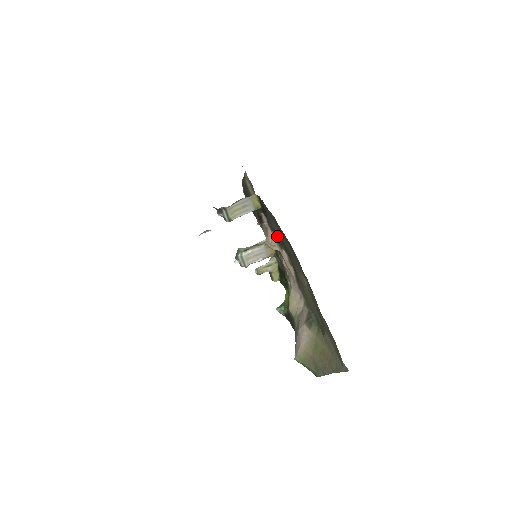
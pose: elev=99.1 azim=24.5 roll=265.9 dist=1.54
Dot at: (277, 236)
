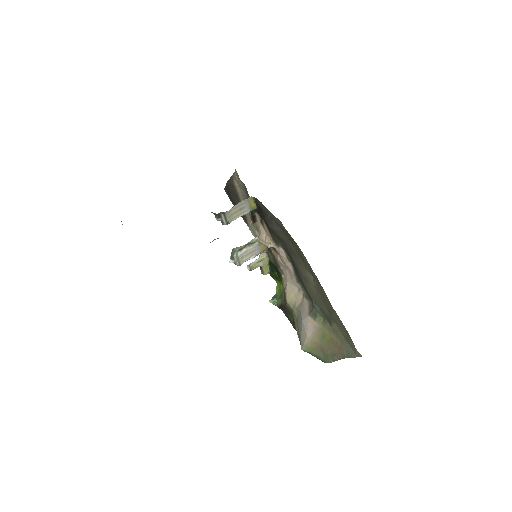
Dot at: (276, 235)
